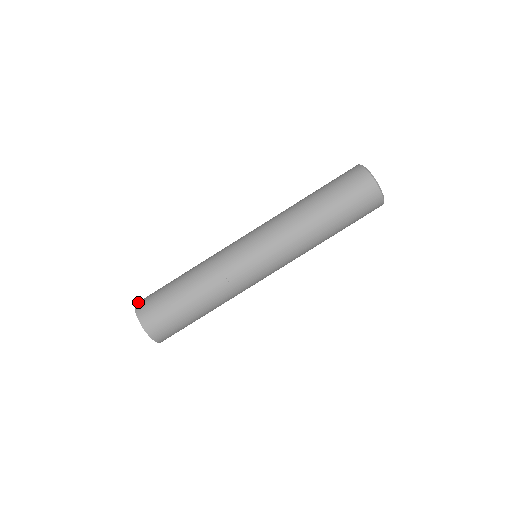
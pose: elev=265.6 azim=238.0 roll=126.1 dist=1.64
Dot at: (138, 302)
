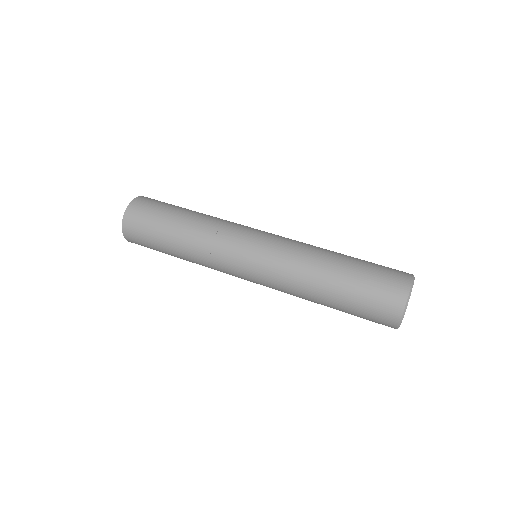
Dot at: occluded
